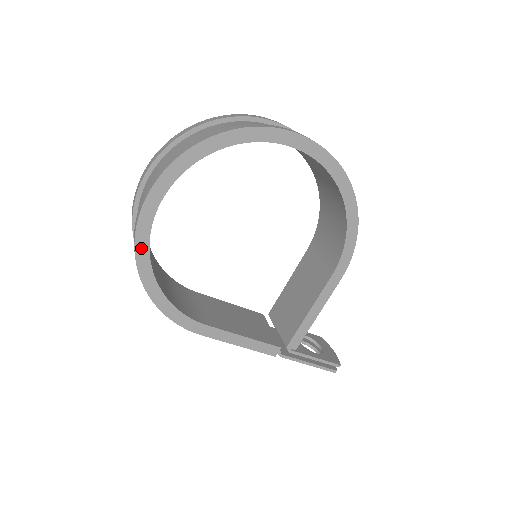
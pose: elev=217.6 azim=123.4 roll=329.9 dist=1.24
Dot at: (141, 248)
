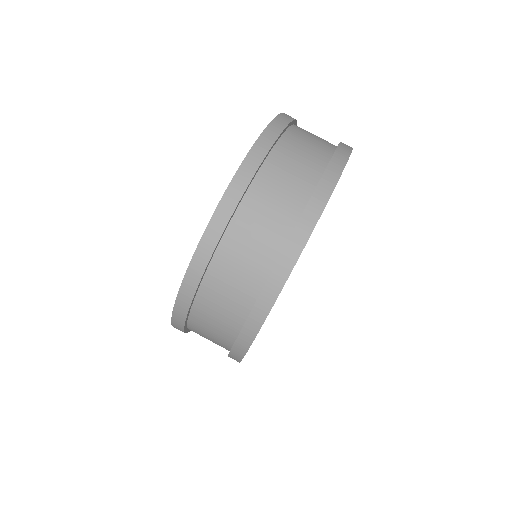
Dot at: occluded
